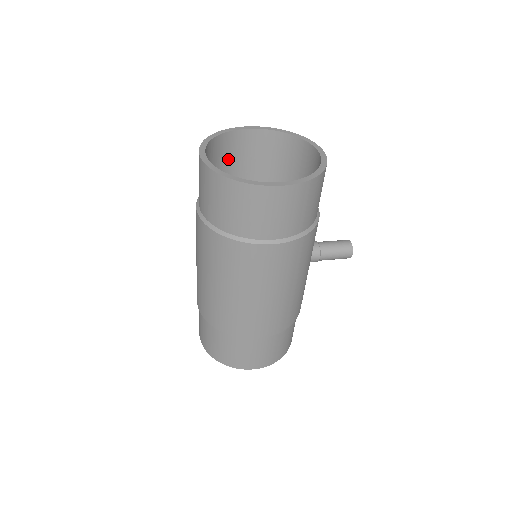
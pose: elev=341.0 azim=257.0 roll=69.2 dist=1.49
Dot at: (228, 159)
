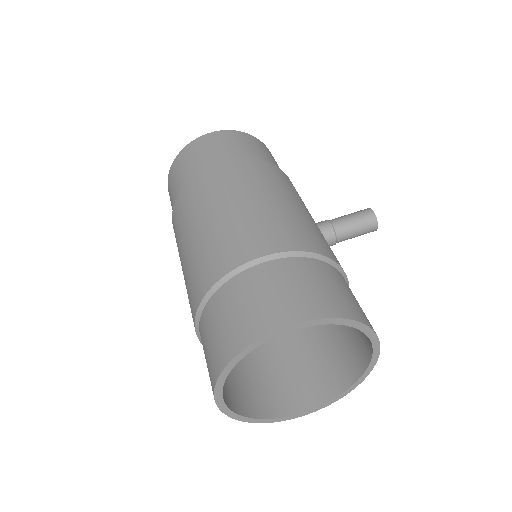
Dot at: occluded
